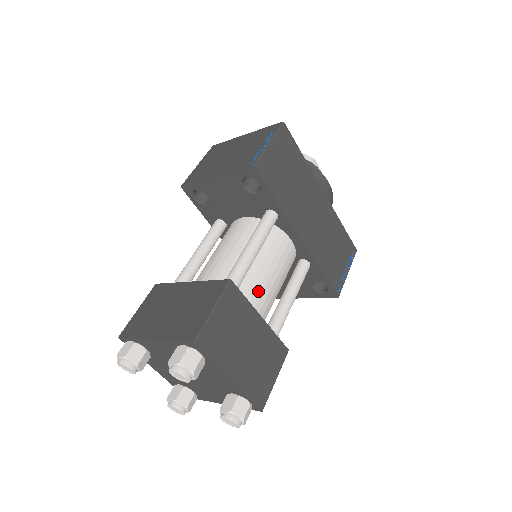
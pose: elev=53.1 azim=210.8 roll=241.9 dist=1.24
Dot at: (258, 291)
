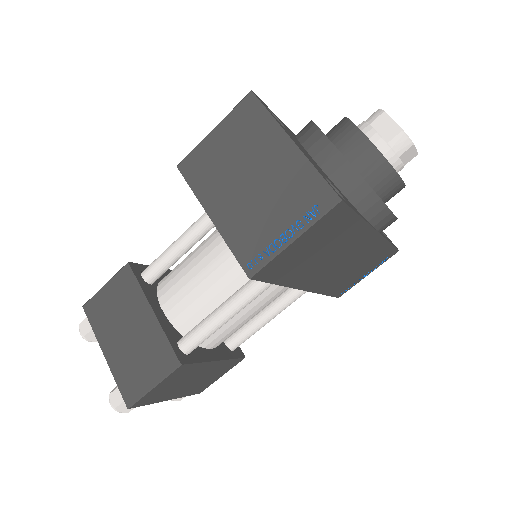
Dot at: (226, 332)
